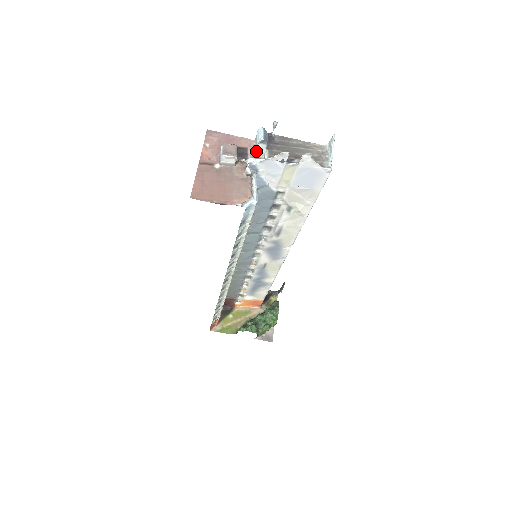
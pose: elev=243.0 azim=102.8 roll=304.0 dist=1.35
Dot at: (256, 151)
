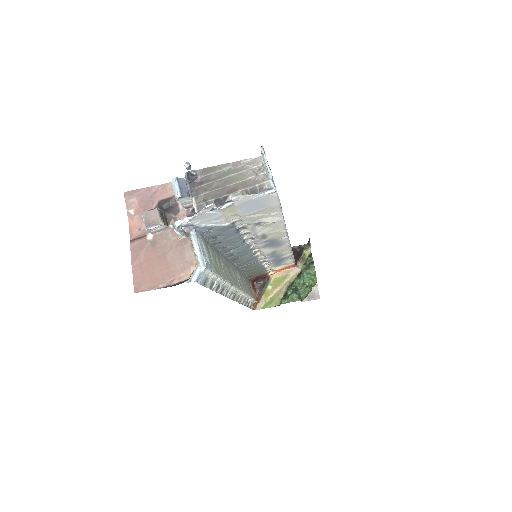
Dot at: (182, 203)
